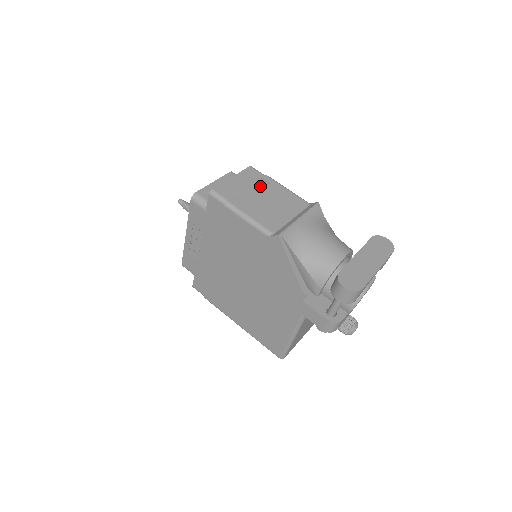
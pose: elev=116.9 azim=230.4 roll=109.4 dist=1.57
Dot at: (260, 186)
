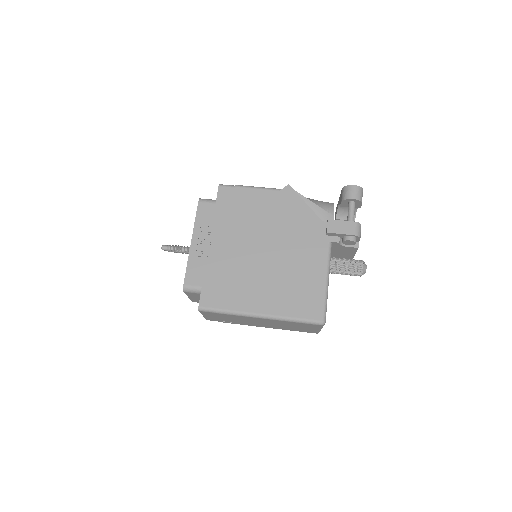
Dot at: occluded
